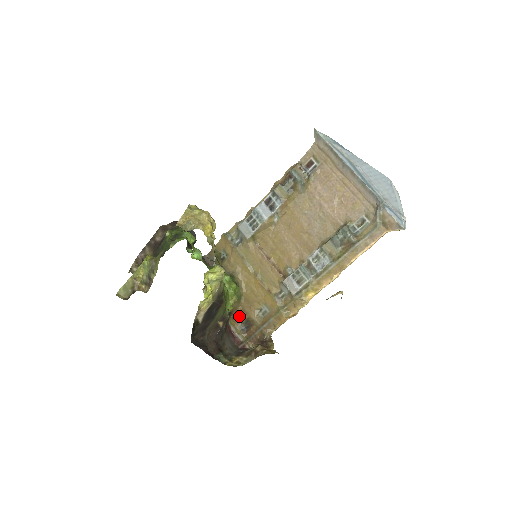
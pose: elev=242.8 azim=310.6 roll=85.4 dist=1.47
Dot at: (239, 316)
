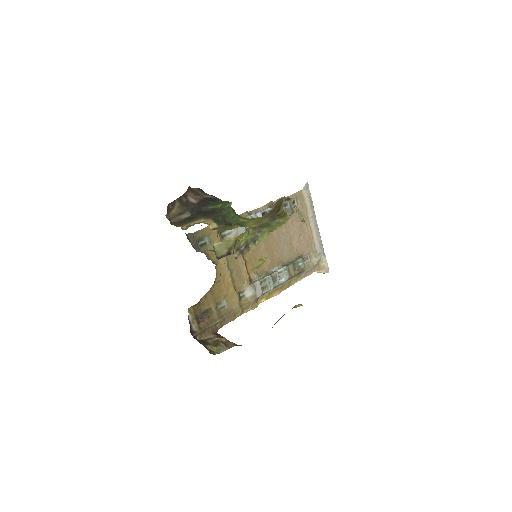
Dot at: (200, 305)
